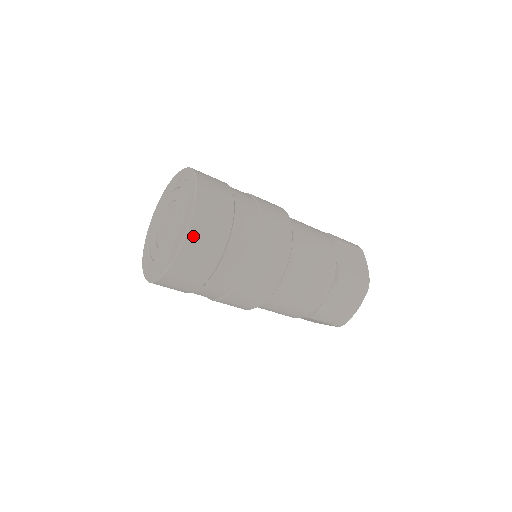
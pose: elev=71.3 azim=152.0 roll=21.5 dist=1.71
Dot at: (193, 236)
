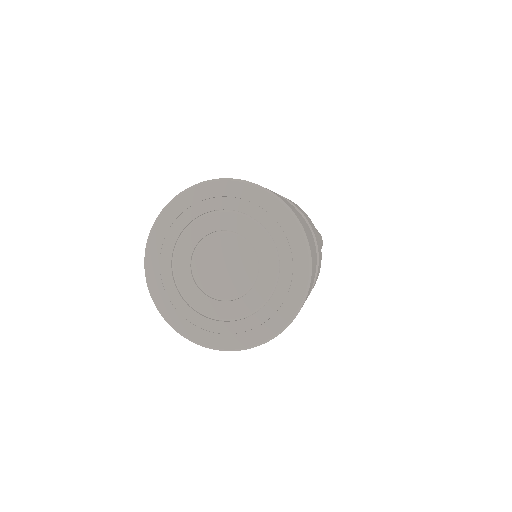
Dot at: occluded
